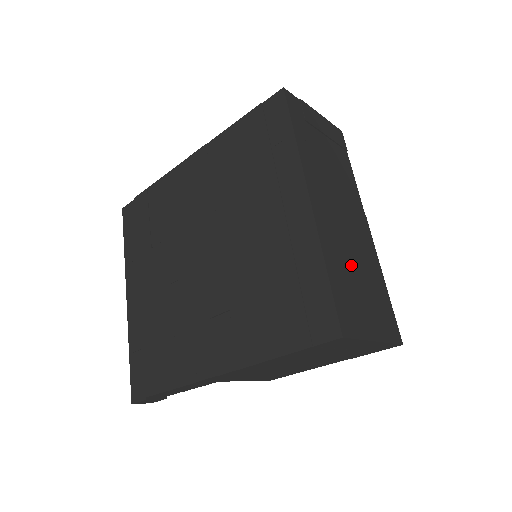
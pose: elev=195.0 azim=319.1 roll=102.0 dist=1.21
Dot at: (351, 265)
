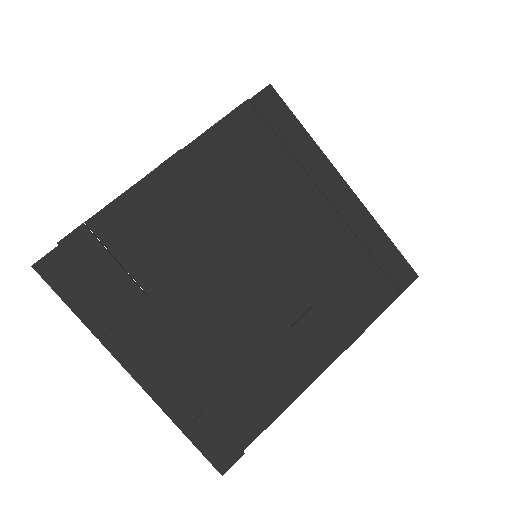
Dot at: occluded
